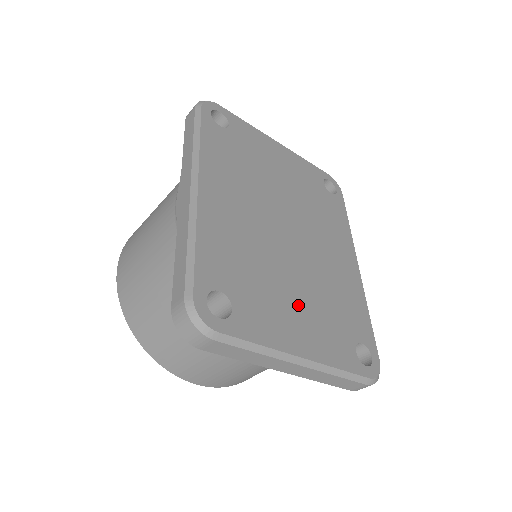
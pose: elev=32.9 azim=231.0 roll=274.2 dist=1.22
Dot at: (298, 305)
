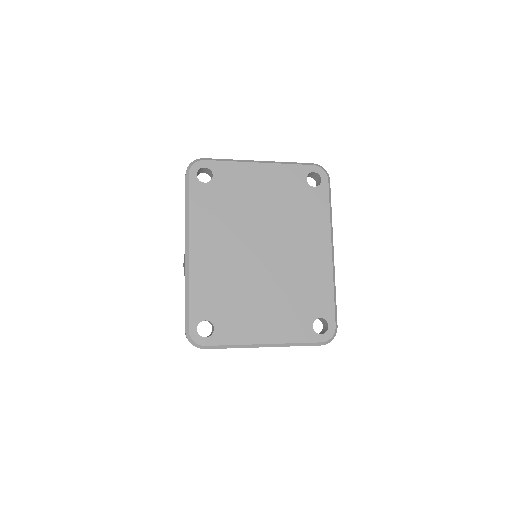
Dot at: (265, 308)
